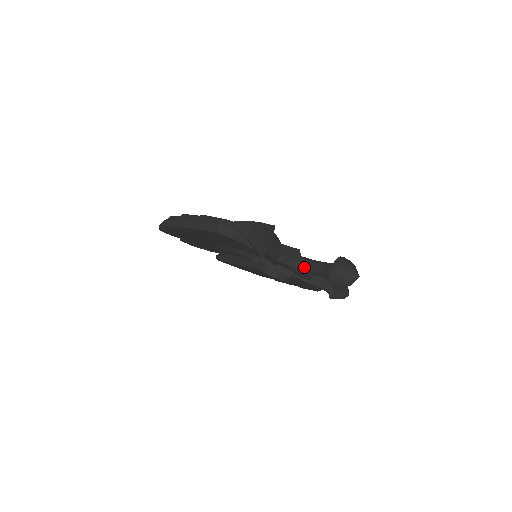
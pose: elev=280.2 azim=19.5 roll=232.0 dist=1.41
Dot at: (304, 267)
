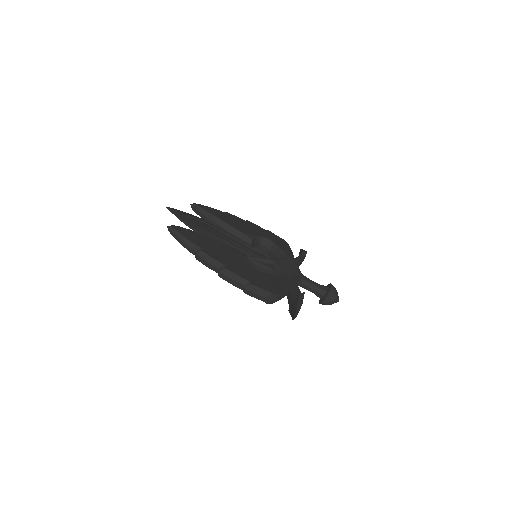
Dot at: (302, 286)
